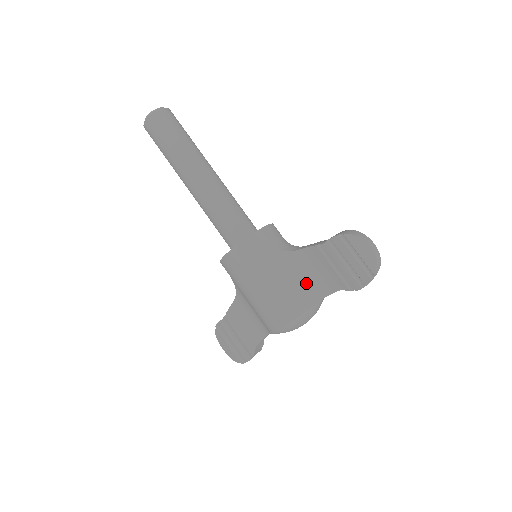
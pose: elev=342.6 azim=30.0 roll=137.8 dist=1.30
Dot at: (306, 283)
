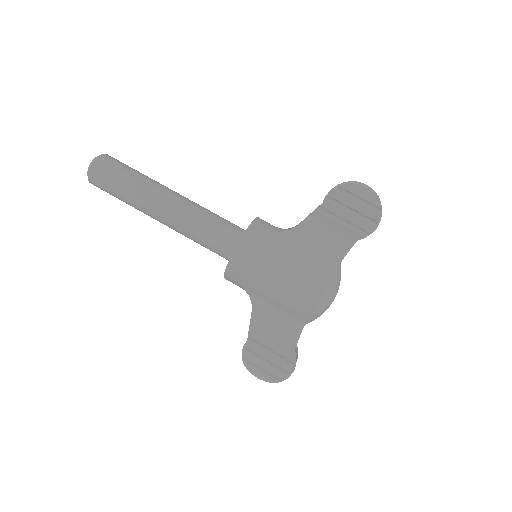
Dot at: (321, 251)
